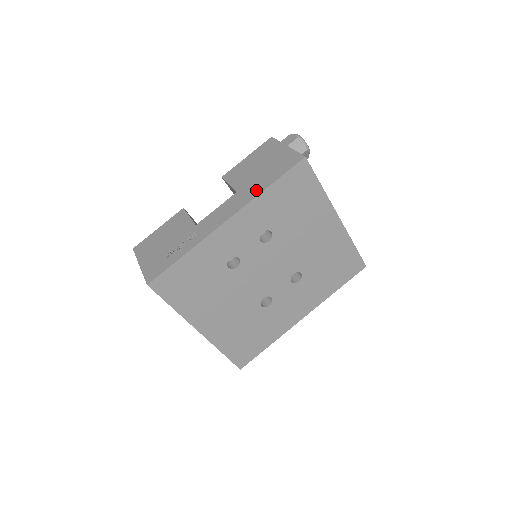
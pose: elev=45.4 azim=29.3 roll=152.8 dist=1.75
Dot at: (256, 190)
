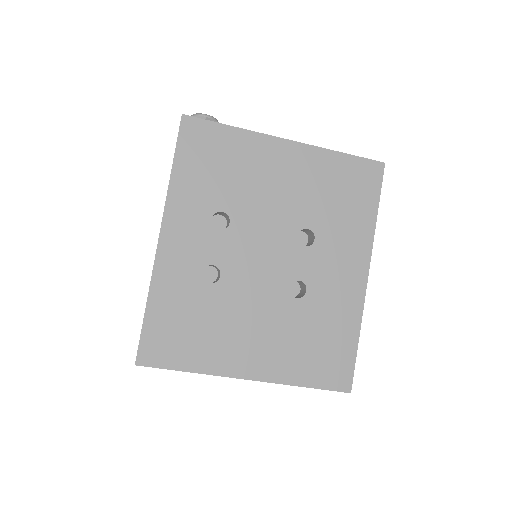
Dot at: occluded
